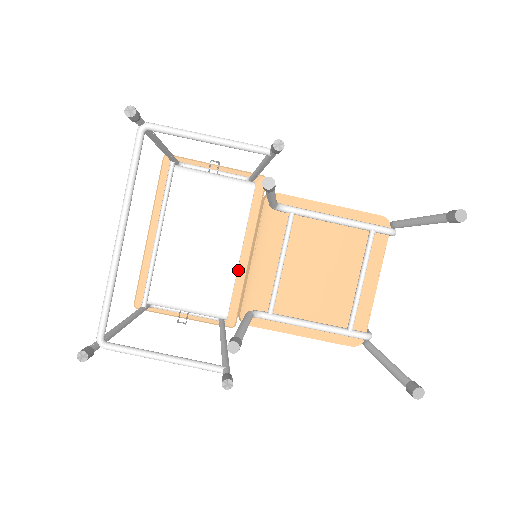
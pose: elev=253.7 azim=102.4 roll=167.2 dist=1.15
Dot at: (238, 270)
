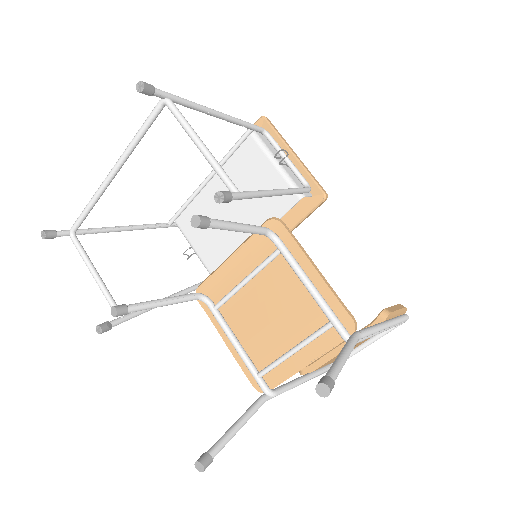
Dot at: occluded
